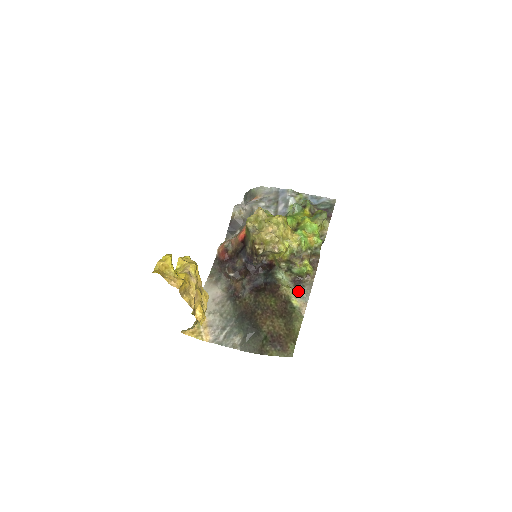
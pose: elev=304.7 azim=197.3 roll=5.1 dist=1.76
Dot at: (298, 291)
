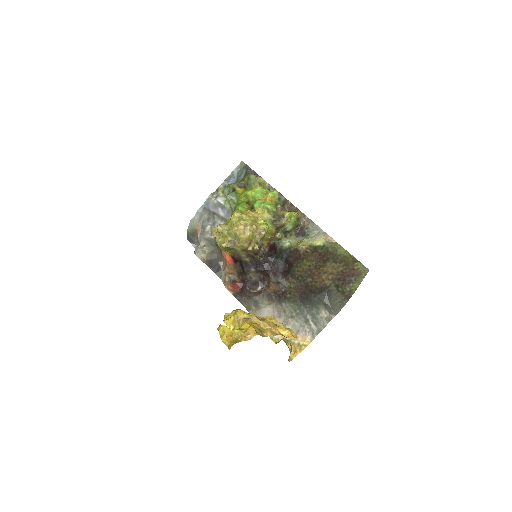
Dot at: (309, 235)
